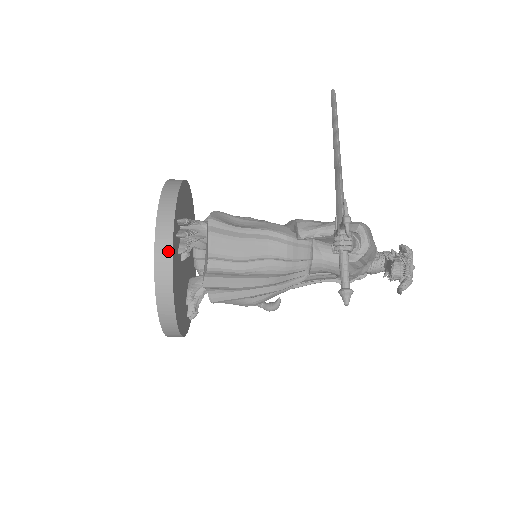
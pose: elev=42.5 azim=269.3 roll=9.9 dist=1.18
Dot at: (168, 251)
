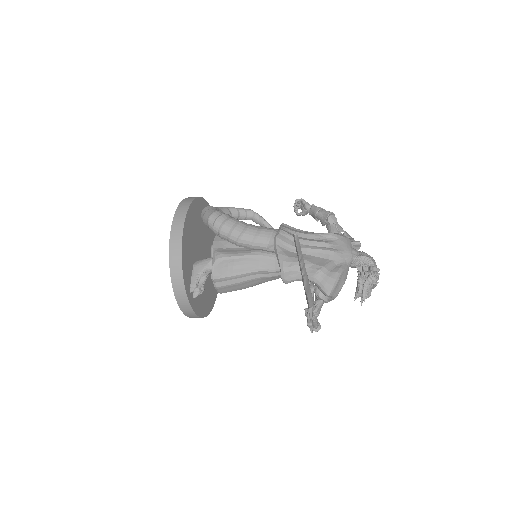
Dot at: (193, 314)
